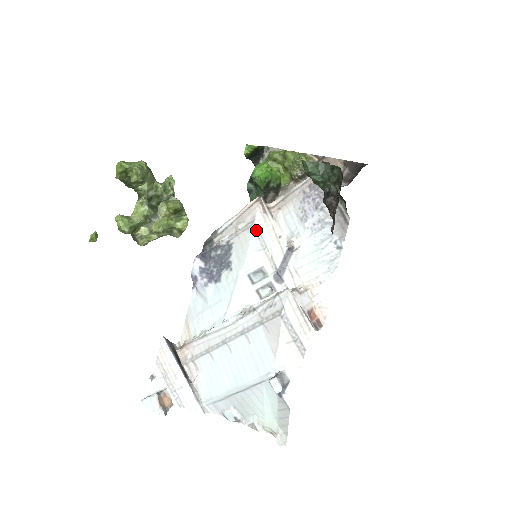
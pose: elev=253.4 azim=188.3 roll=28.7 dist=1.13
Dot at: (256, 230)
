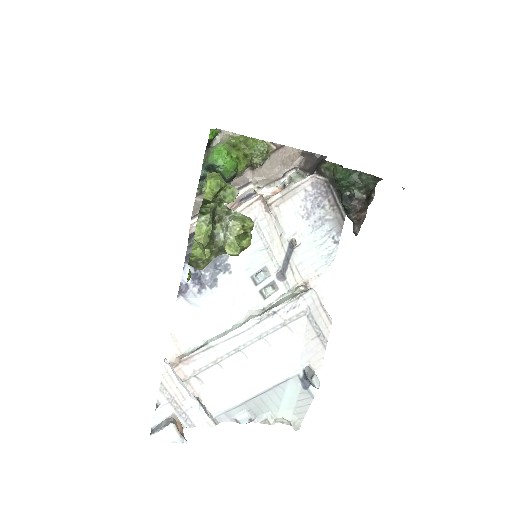
Dot at: (258, 230)
